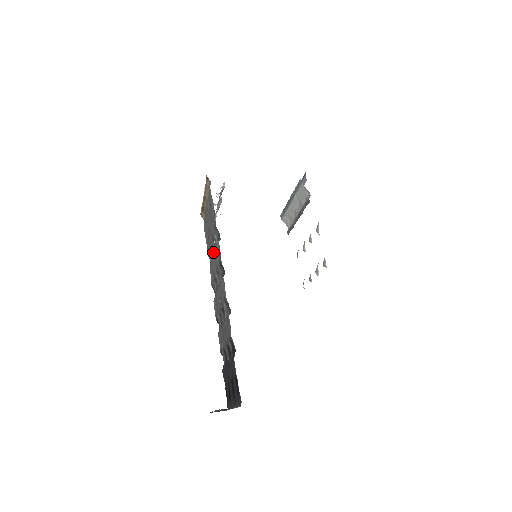
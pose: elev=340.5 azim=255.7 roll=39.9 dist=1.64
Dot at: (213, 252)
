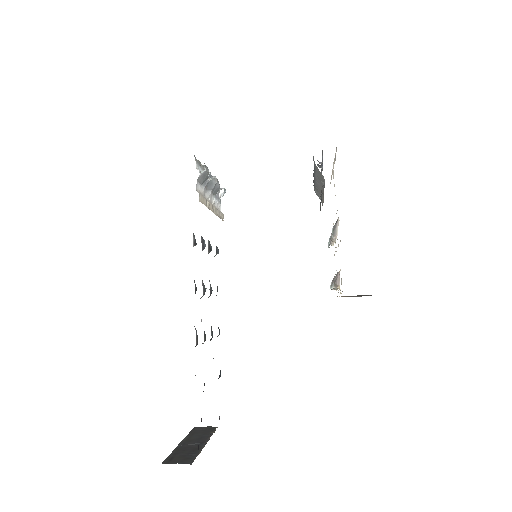
Dot at: (202, 249)
